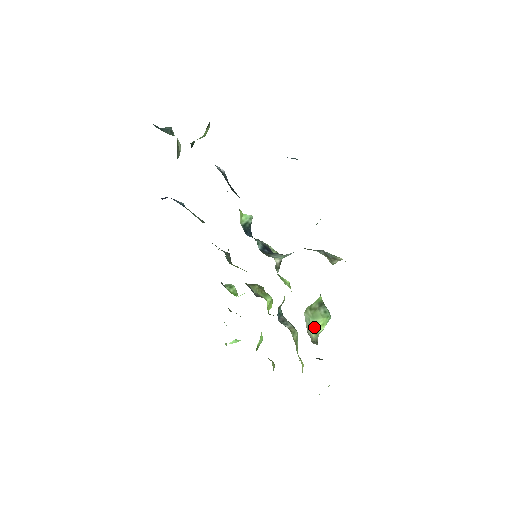
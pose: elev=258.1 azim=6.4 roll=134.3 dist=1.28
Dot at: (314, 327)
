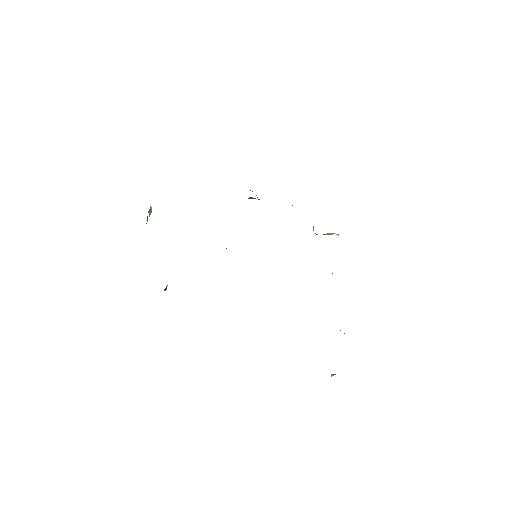
Dot at: (332, 234)
